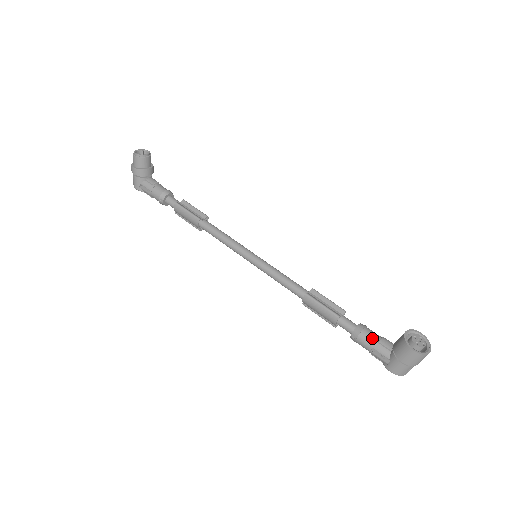
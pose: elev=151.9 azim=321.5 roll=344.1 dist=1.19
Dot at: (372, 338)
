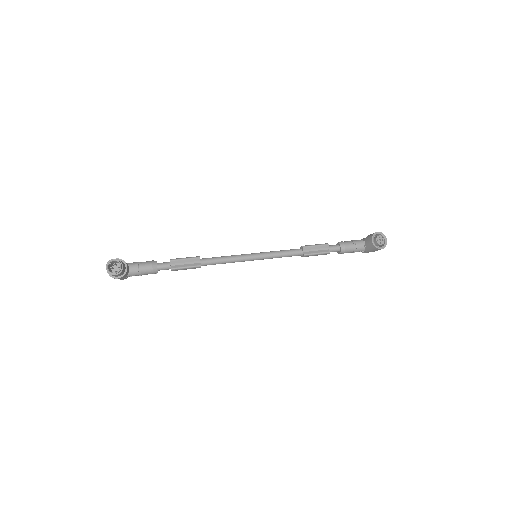
Dot at: (352, 249)
